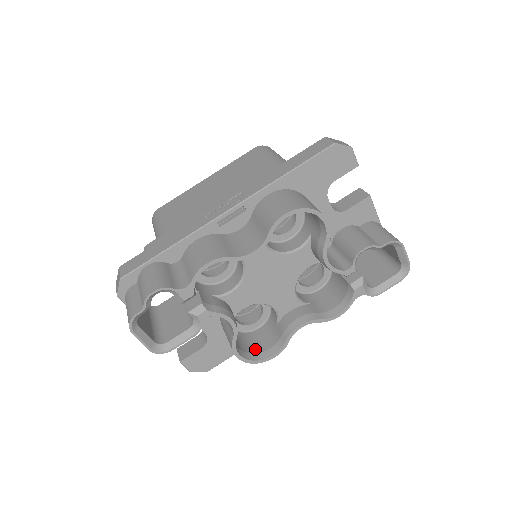
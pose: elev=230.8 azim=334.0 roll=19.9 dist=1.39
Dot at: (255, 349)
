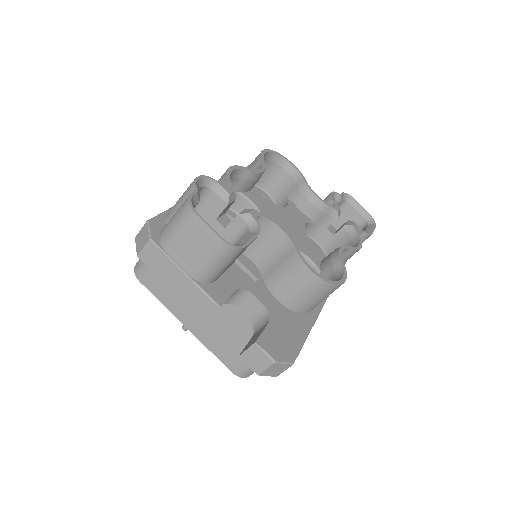
Dot at: occluded
